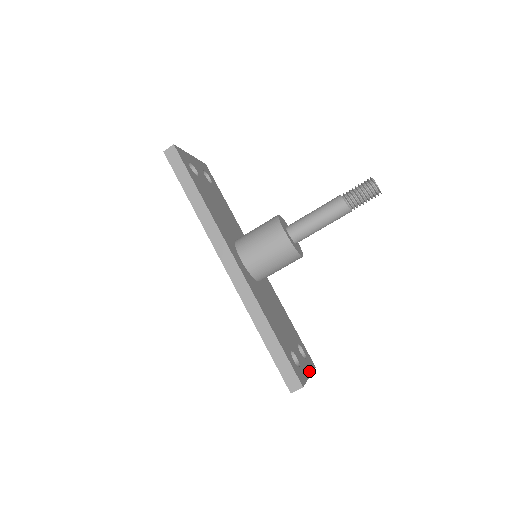
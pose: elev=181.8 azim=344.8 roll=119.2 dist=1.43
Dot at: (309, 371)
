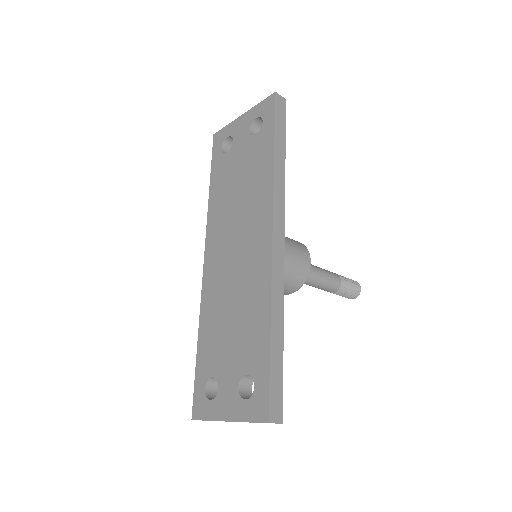
Dot at: occluded
